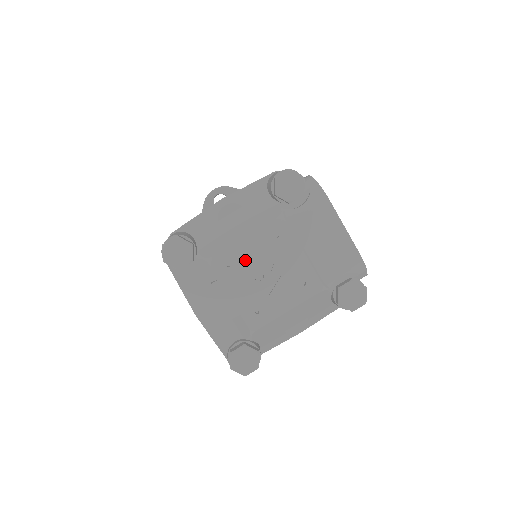
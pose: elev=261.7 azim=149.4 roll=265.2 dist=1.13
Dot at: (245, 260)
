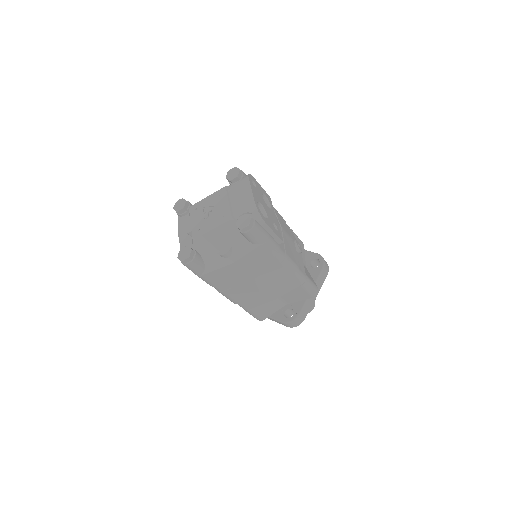
Dot at: (203, 207)
